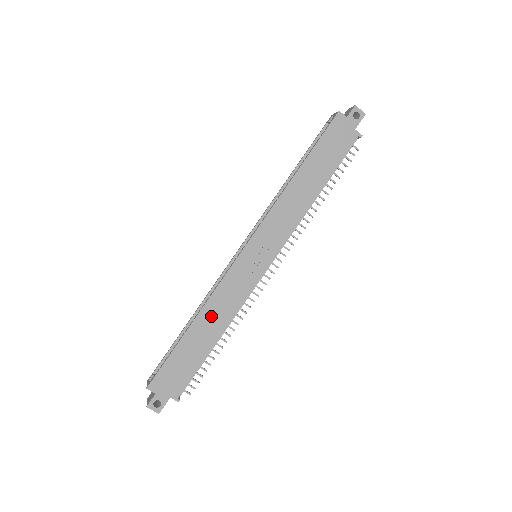
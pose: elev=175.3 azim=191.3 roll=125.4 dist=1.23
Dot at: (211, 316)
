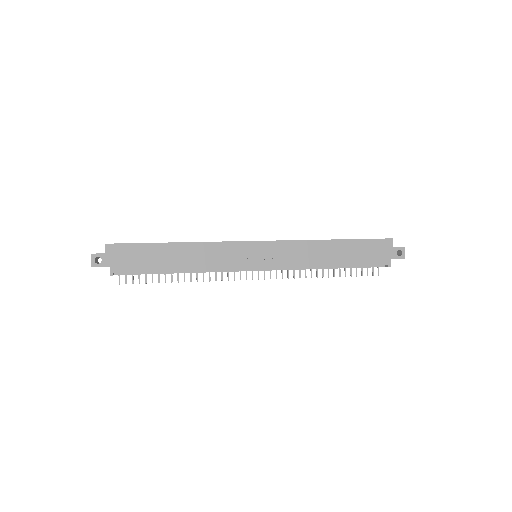
Dot at: (192, 253)
